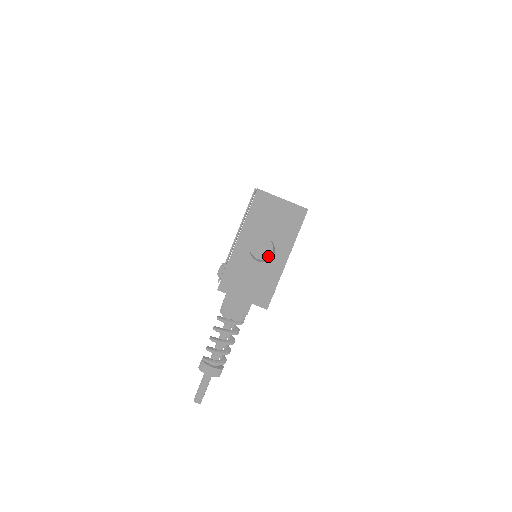
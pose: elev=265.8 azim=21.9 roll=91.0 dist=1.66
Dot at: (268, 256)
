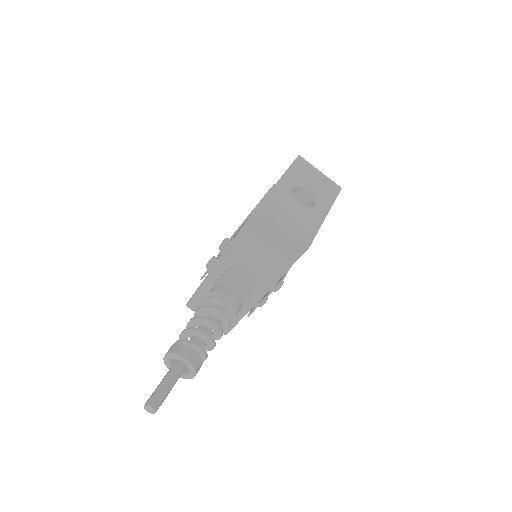
Dot at: occluded
